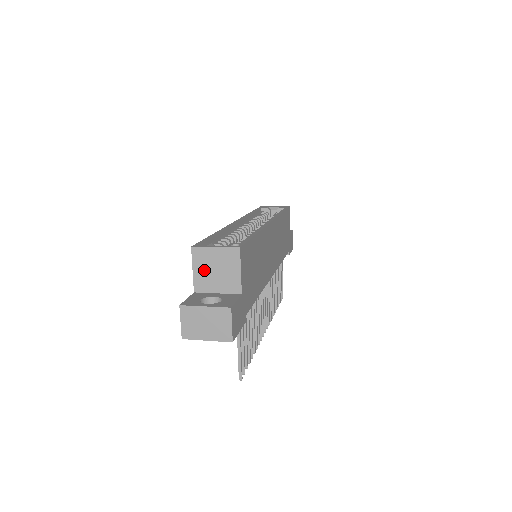
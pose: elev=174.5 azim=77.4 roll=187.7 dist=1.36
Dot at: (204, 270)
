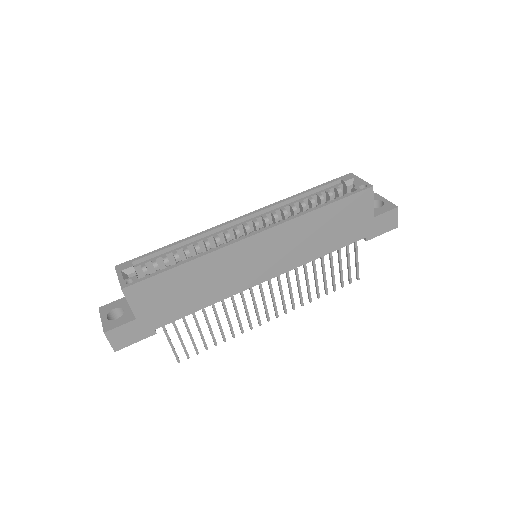
Dot at: occluded
